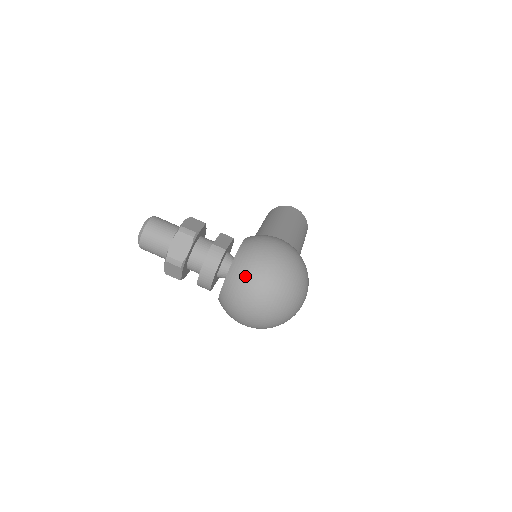
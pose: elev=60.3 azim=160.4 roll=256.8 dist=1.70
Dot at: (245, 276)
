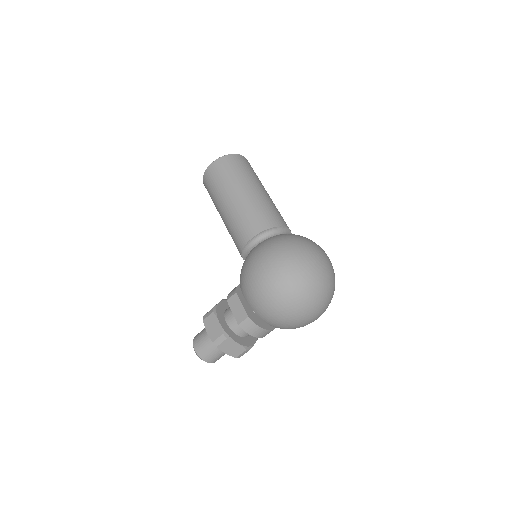
Dot at: (281, 322)
